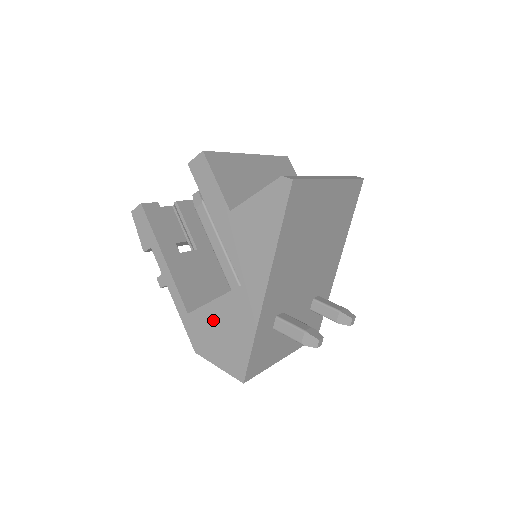
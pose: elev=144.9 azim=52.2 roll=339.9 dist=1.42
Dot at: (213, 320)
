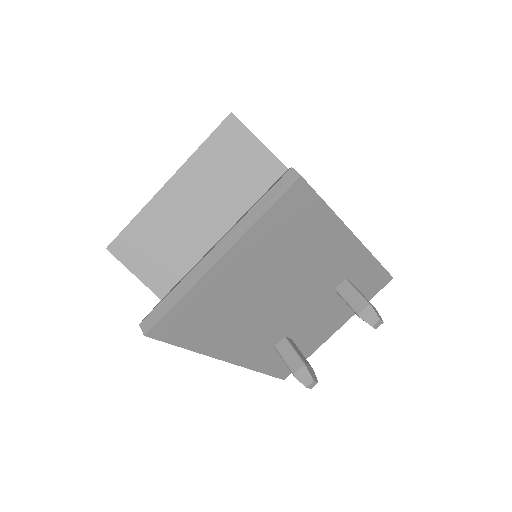
Dot at: occluded
